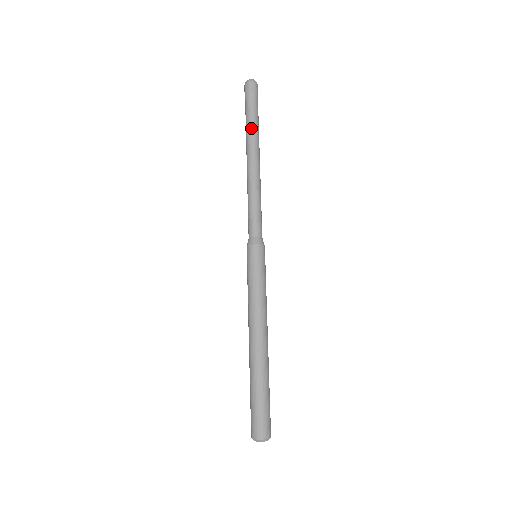
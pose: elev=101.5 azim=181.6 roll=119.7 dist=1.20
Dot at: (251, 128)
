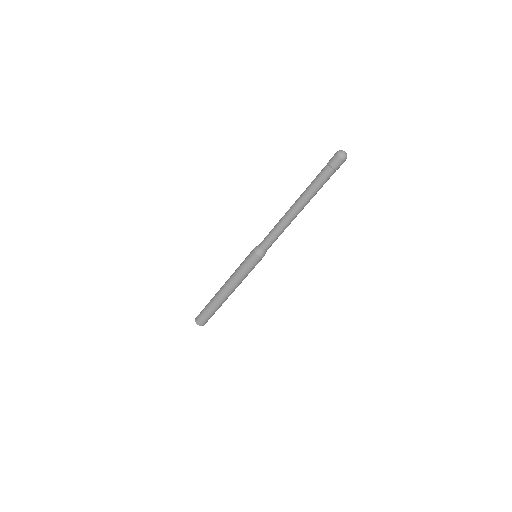
Dot at: (313, 190)
